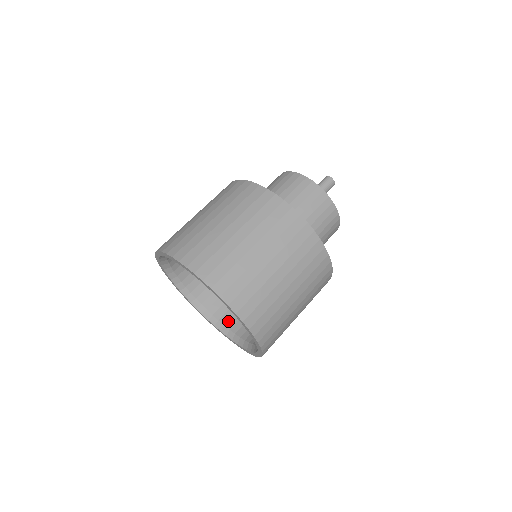
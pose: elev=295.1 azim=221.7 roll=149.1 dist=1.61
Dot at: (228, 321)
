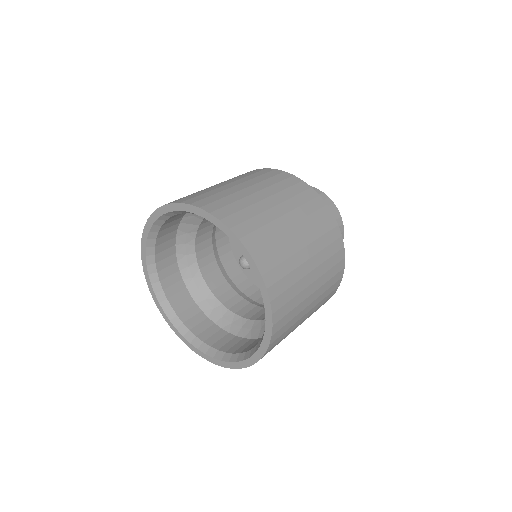
Dot at: (223, 346)
